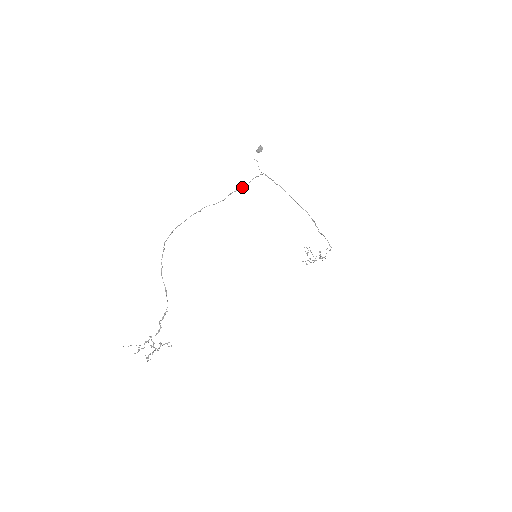
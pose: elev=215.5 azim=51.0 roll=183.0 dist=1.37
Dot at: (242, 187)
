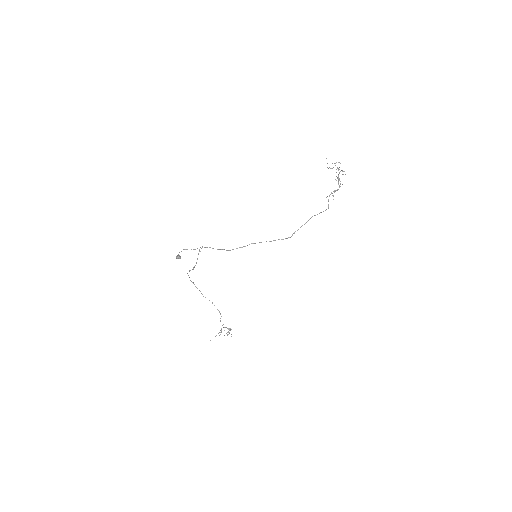
Dot at: (196, 263)
